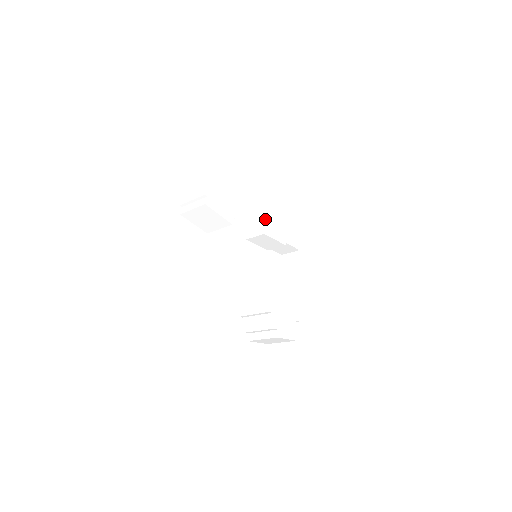
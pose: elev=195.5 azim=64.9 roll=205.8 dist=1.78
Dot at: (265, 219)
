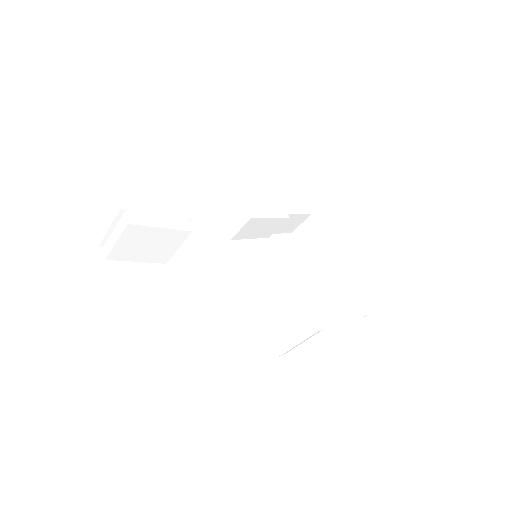
Dot at: (241, 197)
